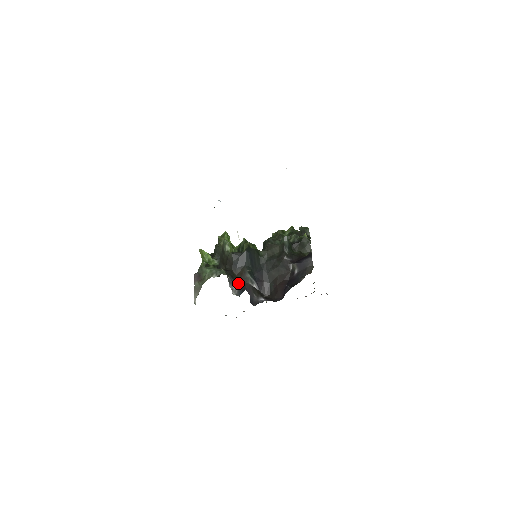
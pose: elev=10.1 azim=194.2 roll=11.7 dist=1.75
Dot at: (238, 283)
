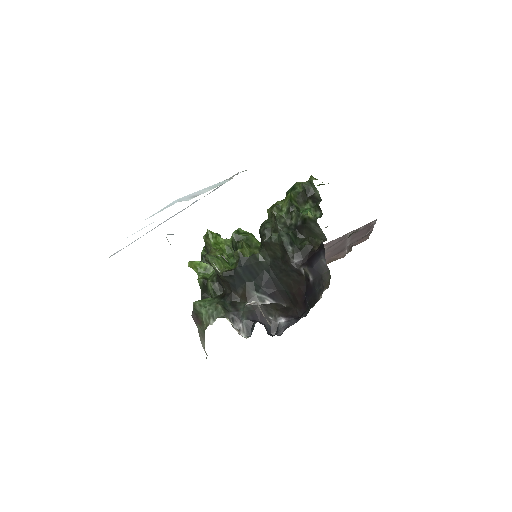
Dot at: (244, 317)
